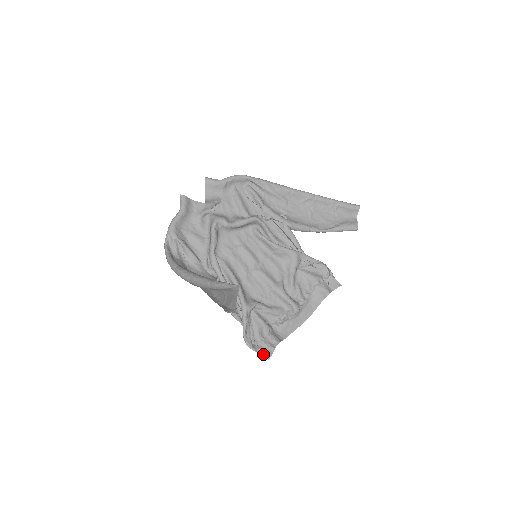
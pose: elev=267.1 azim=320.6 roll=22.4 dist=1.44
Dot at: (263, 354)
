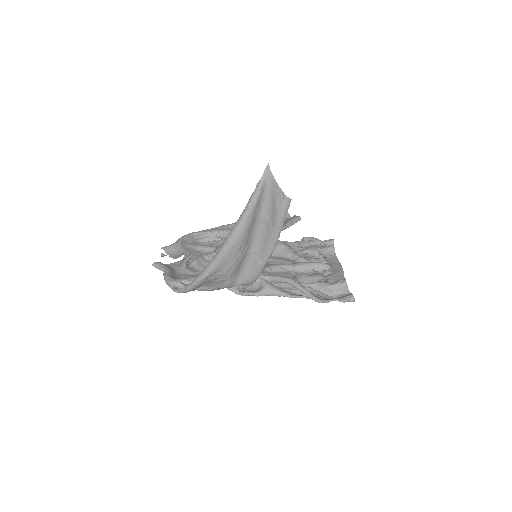
Dot at: (345, 299)
